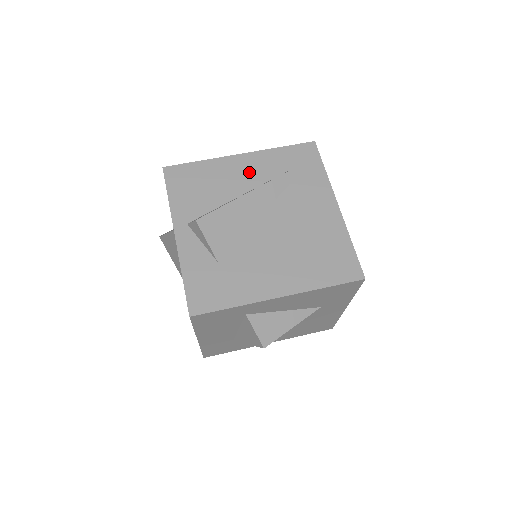
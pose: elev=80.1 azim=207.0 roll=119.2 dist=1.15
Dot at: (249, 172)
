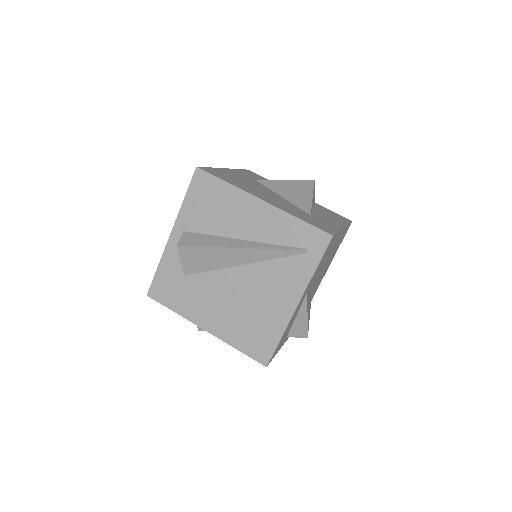
Dot at: (256, 223)
